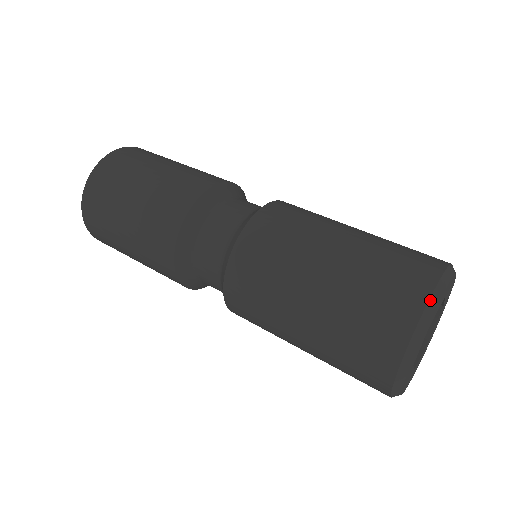
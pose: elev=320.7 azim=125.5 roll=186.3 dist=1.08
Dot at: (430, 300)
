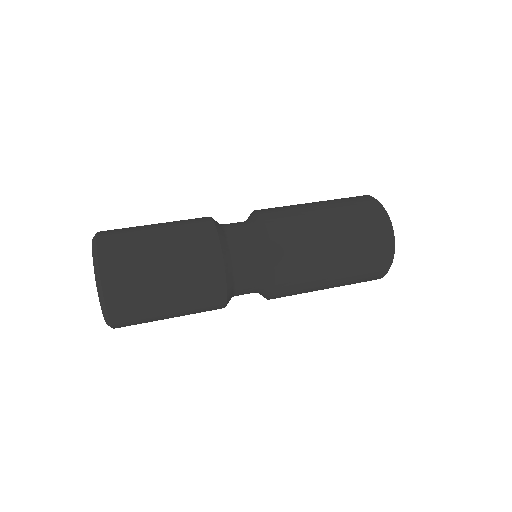
Dot at: (376, 199)
